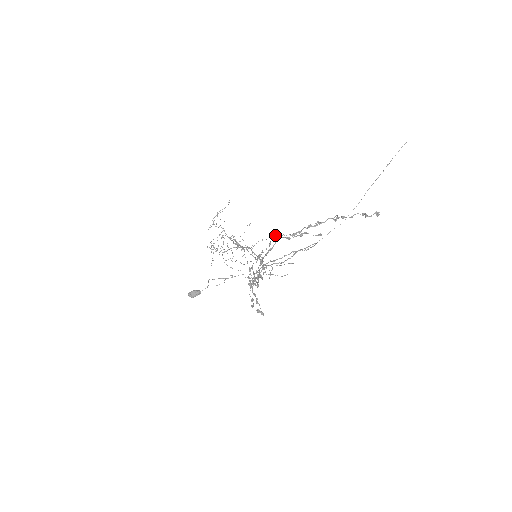
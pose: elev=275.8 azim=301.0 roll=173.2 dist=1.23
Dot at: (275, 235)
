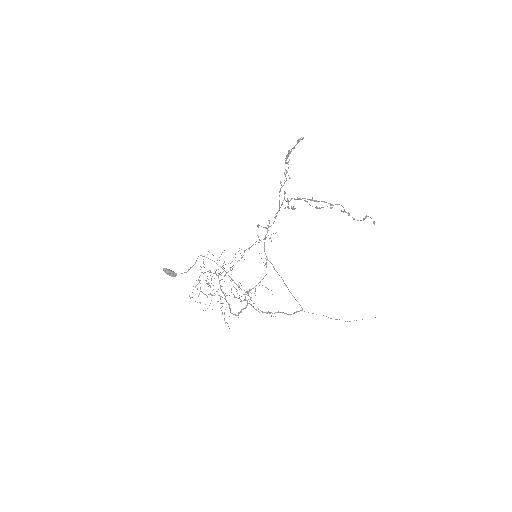
Dot at: occluded
